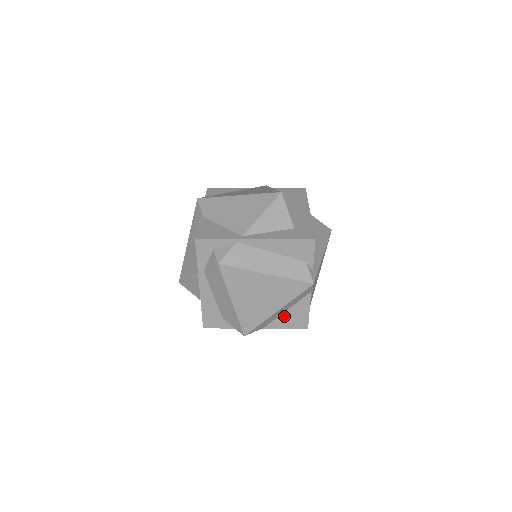
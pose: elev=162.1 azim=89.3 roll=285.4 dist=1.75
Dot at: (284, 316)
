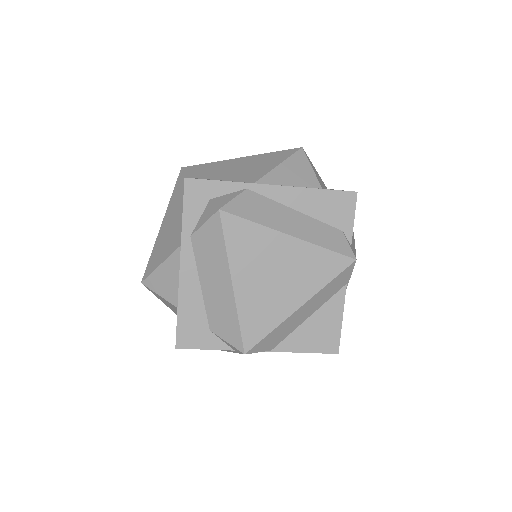
Dot at: (304, 328)
